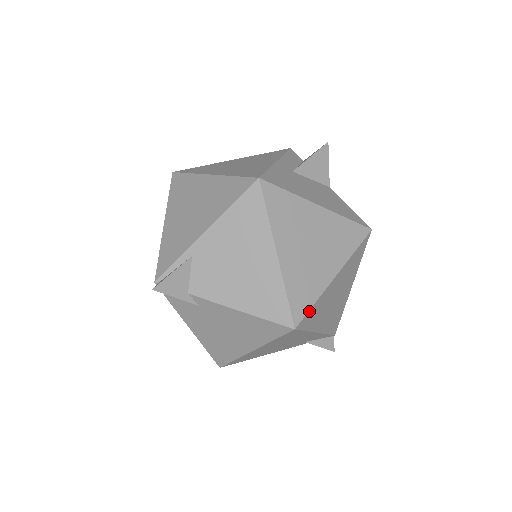
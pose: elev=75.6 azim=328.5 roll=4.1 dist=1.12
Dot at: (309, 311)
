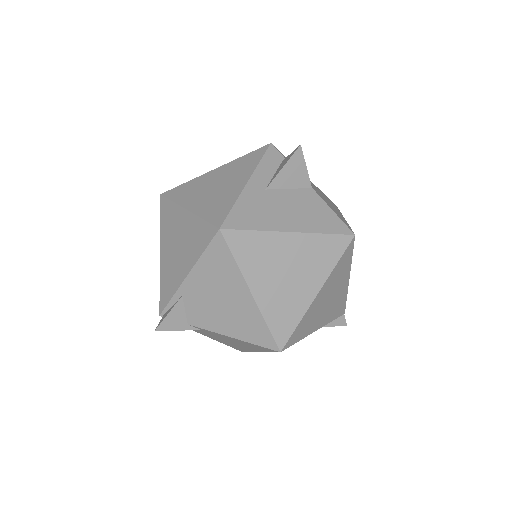
Dot at: (293, 332)
